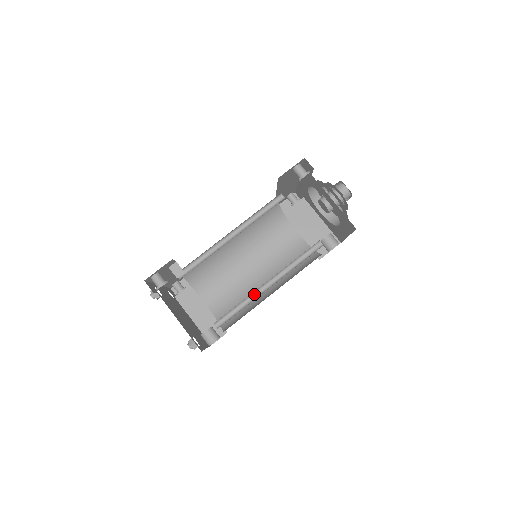
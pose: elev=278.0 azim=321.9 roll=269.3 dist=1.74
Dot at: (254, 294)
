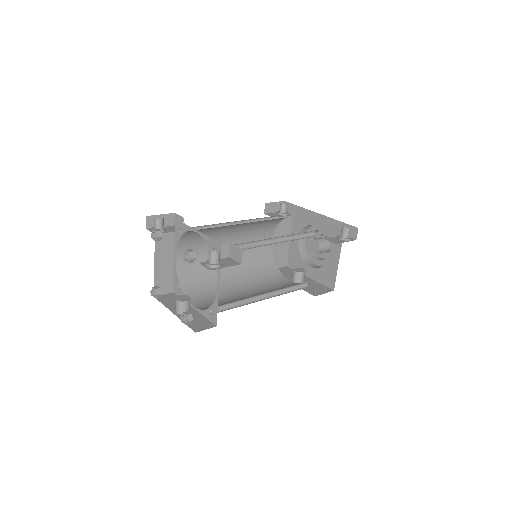
Dot at: (250, 298)
